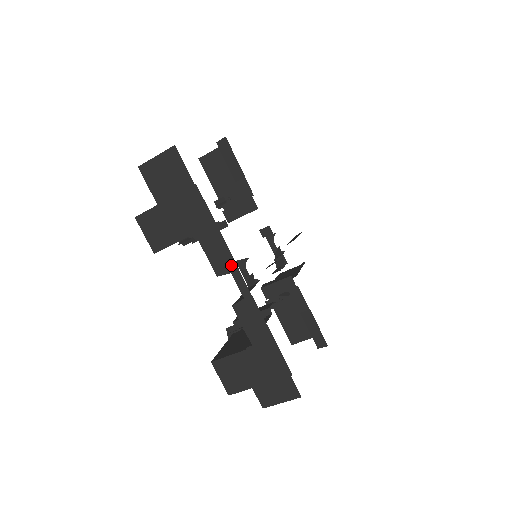
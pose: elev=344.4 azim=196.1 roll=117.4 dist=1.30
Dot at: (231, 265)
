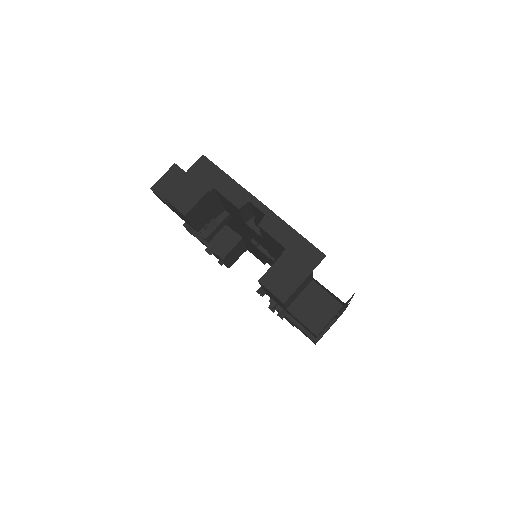
Dot at: (246, 195)
